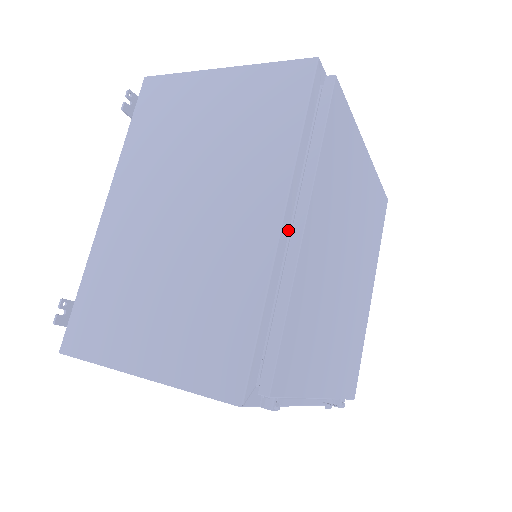
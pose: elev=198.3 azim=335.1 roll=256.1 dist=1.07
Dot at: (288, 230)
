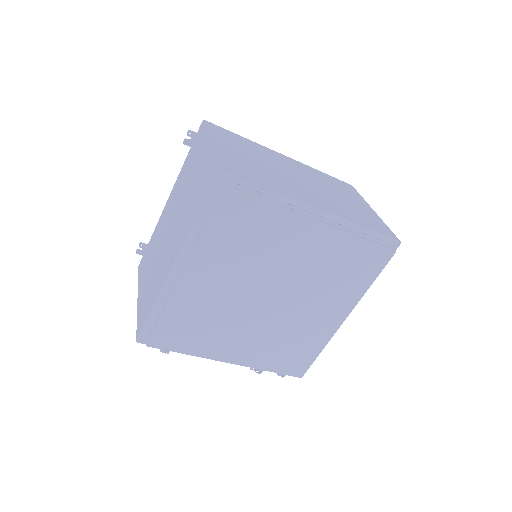
Dot at: occluded
